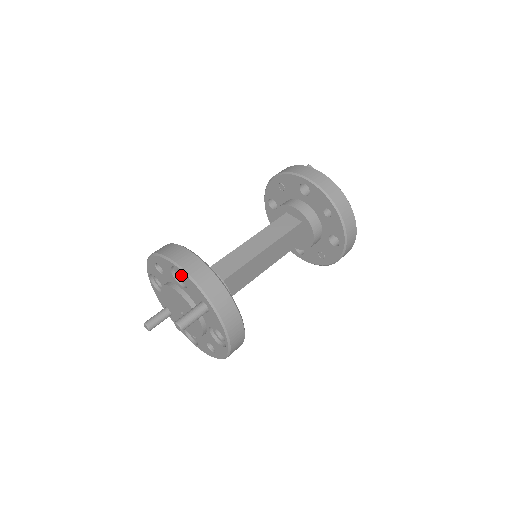
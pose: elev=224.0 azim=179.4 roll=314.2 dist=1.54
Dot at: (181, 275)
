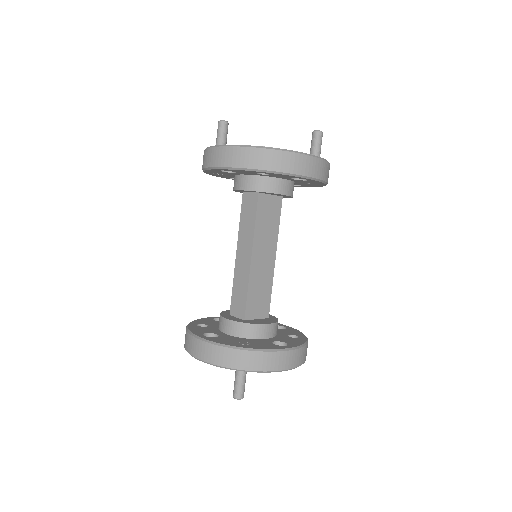
Dot at: occluded
